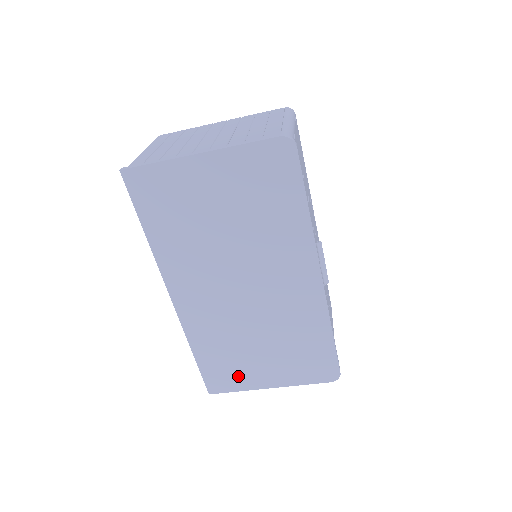
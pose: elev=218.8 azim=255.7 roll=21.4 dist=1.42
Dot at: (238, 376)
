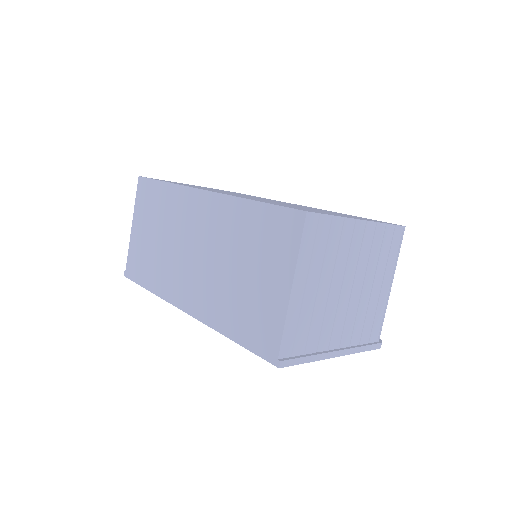
Dot at: occluded
